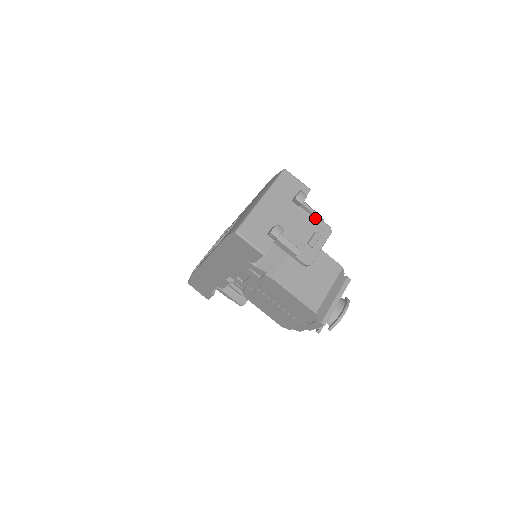
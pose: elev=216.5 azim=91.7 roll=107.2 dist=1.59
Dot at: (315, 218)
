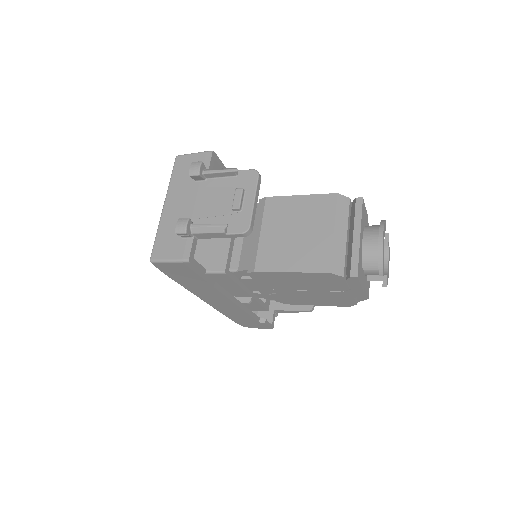
Dot at: (229, 175)
